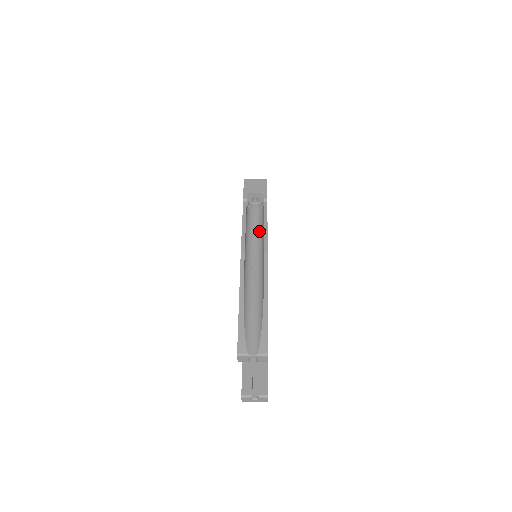
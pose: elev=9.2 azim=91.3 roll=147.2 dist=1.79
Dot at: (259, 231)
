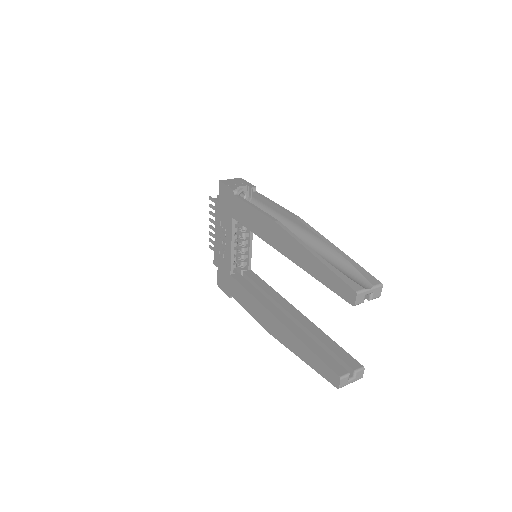
Dot at: occluded
